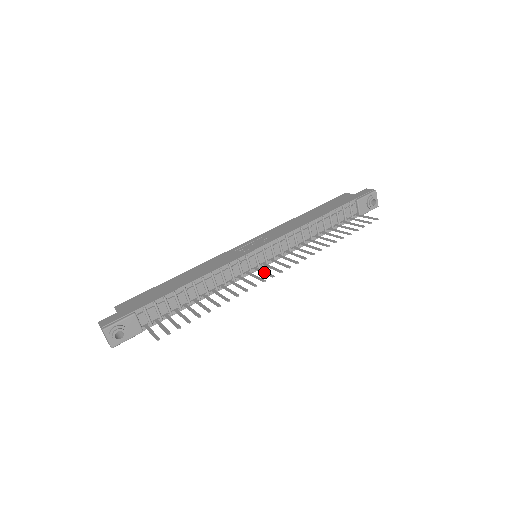
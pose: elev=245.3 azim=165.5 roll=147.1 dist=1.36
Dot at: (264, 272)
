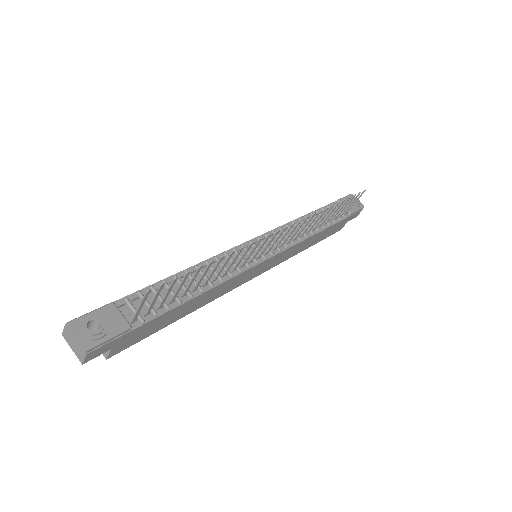
Dot at: (268, 243)
